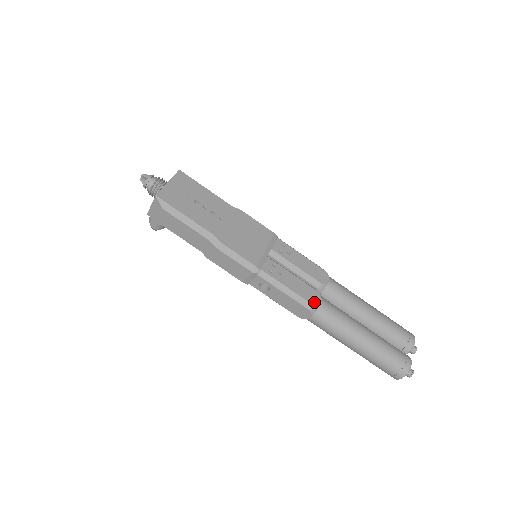
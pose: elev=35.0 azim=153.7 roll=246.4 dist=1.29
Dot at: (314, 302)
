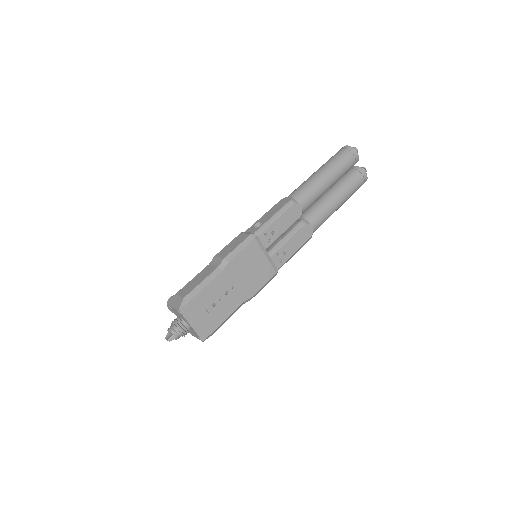
Dot at: (310, 234)
